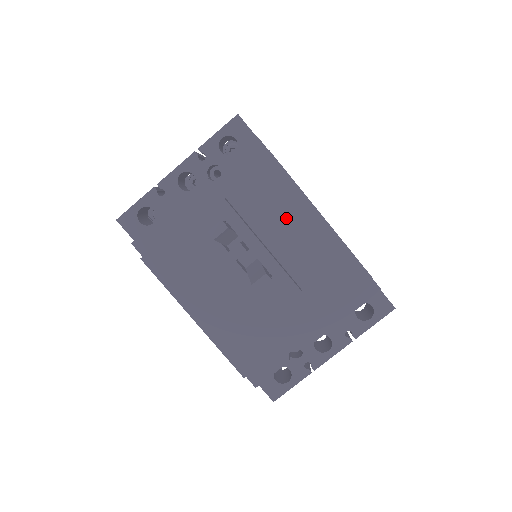
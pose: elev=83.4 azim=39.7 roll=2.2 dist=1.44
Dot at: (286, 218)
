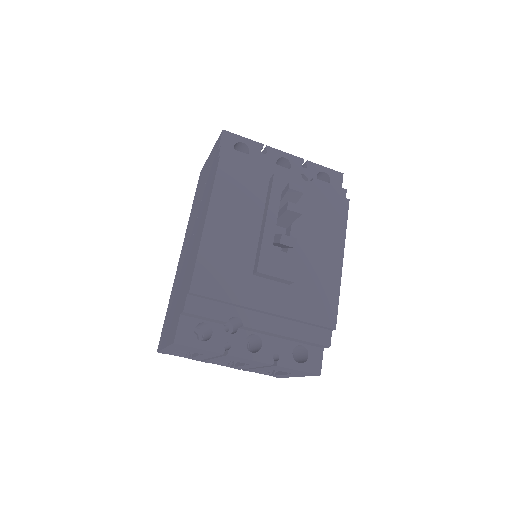
Dot at: (323, 239)
